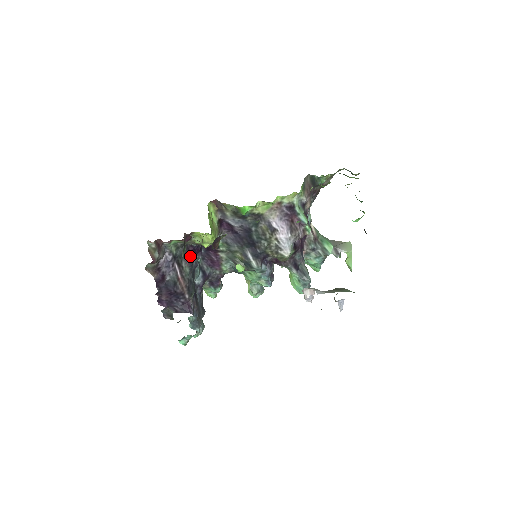
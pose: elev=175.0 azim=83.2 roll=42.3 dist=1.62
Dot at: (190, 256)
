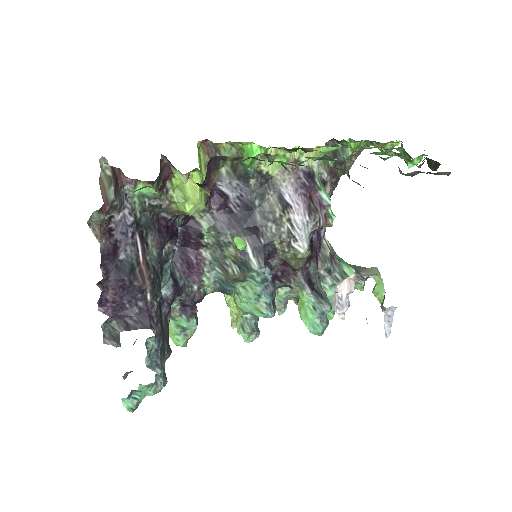
Dot at: (160, 233)
